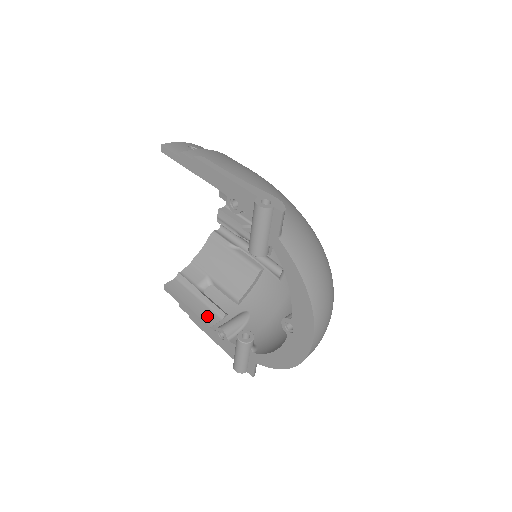
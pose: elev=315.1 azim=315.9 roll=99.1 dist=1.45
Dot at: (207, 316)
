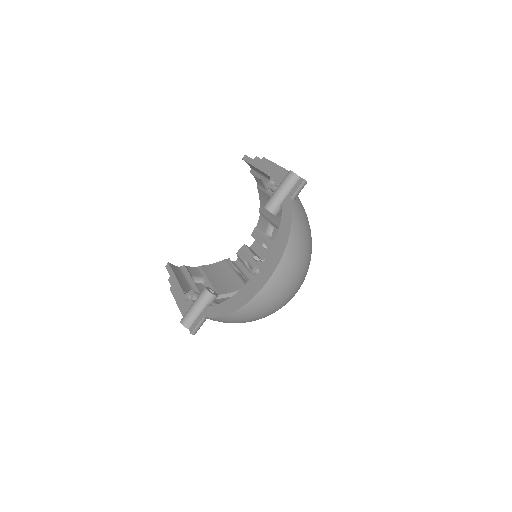
Dot at: (186, 288)
